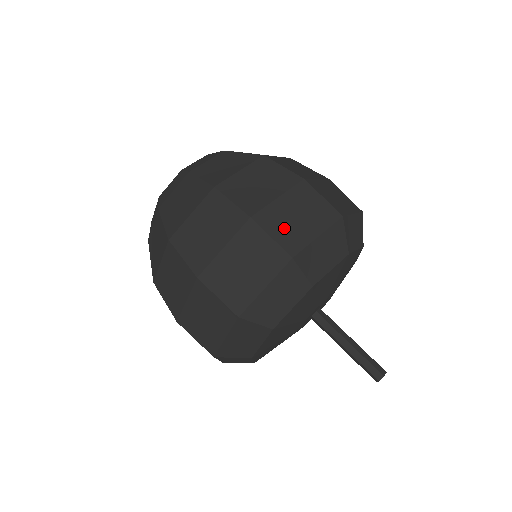
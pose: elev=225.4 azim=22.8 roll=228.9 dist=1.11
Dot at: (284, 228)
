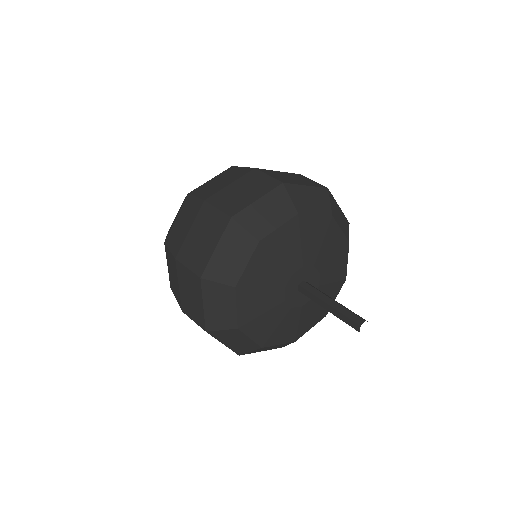
Dot at: (280, 177)
